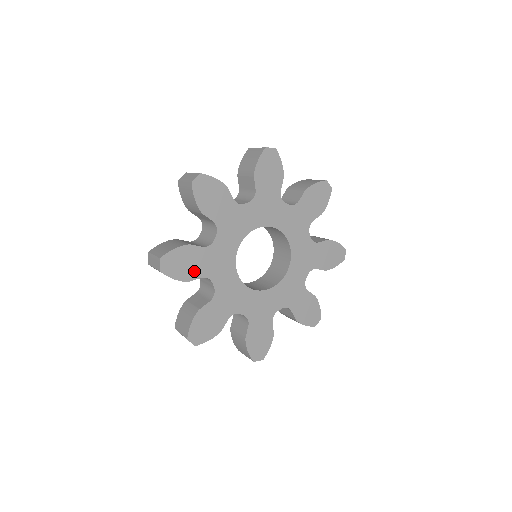
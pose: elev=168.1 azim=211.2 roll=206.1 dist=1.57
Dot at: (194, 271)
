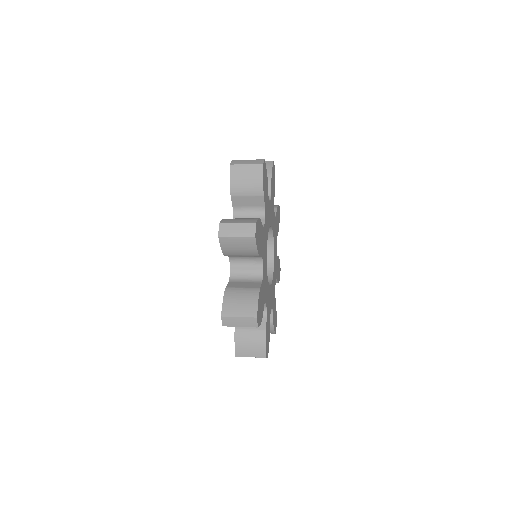
Dot at: (262, 306)
